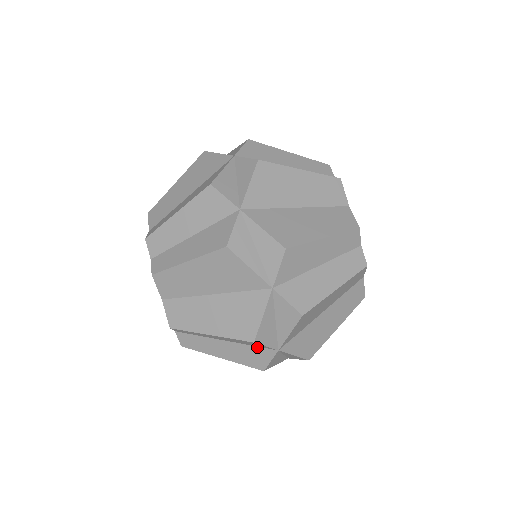
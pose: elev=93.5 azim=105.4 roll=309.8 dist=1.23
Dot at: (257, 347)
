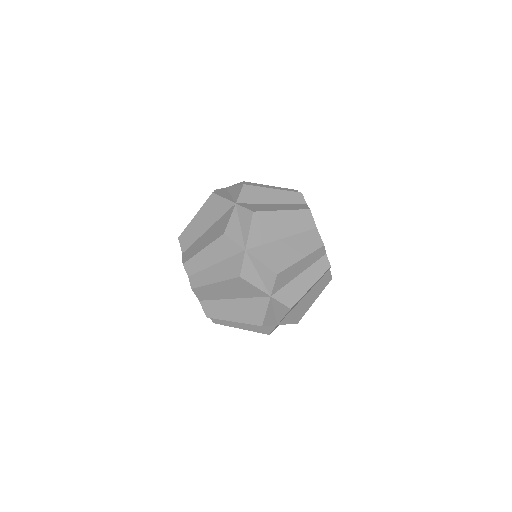
Dot at: occluded
